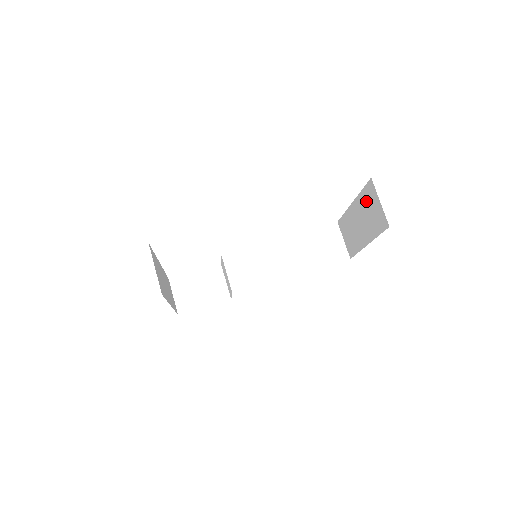
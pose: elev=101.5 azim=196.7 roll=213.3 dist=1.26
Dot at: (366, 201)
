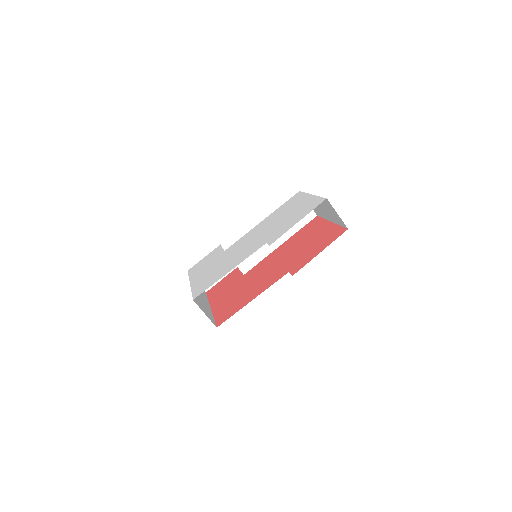
Dot at: (325, 204)
